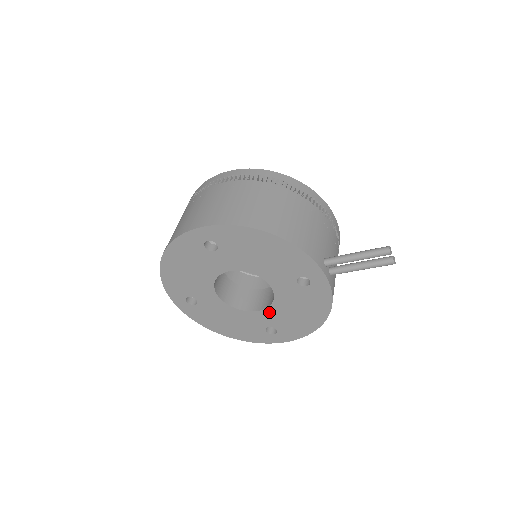
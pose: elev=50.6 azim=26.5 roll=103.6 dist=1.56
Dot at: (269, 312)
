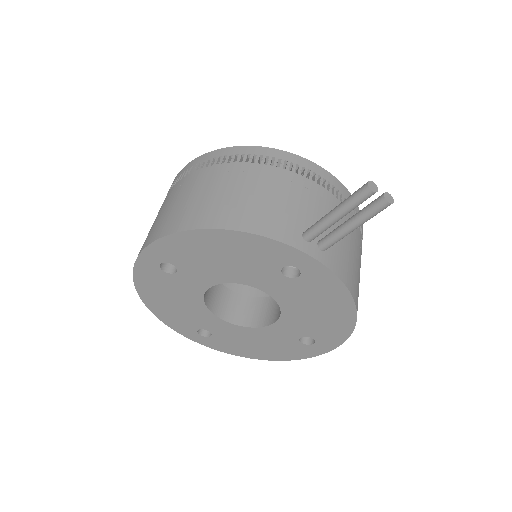
Dot at: (286, 321)
